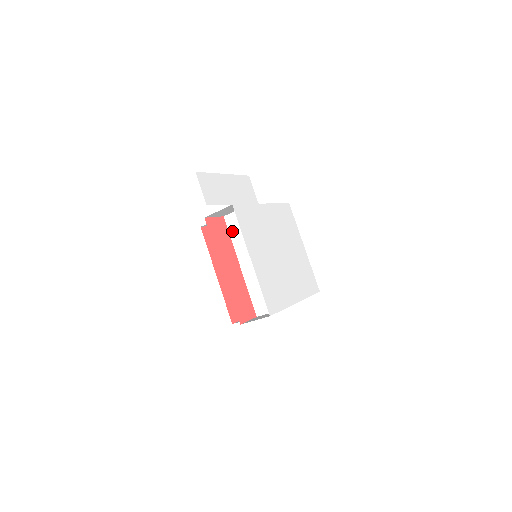
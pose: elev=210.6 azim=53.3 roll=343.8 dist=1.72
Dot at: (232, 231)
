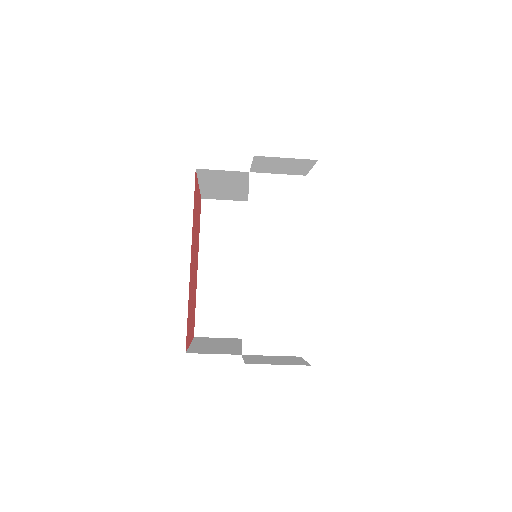
Dot at: (255, 201)
